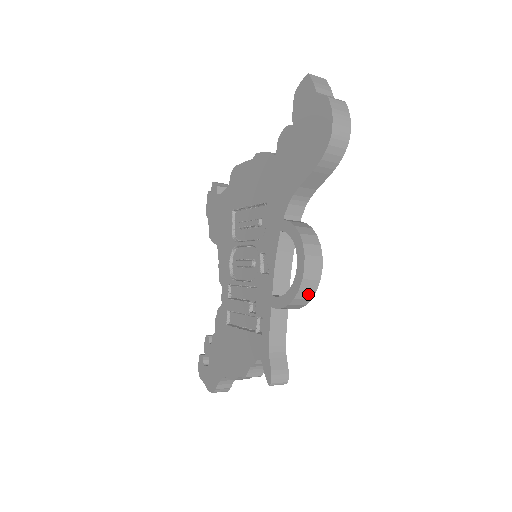
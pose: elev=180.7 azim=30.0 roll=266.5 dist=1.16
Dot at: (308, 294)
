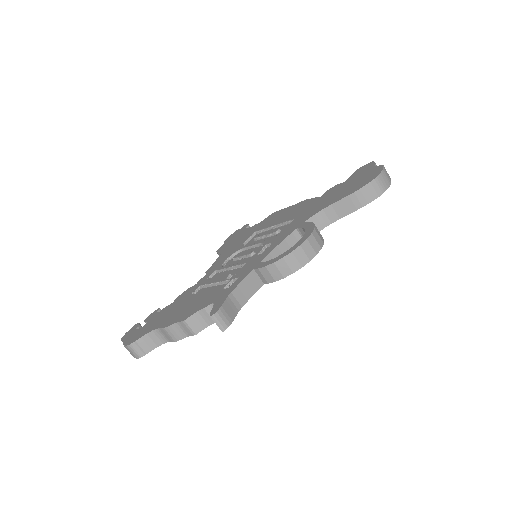
Dot at: (294, 264)
